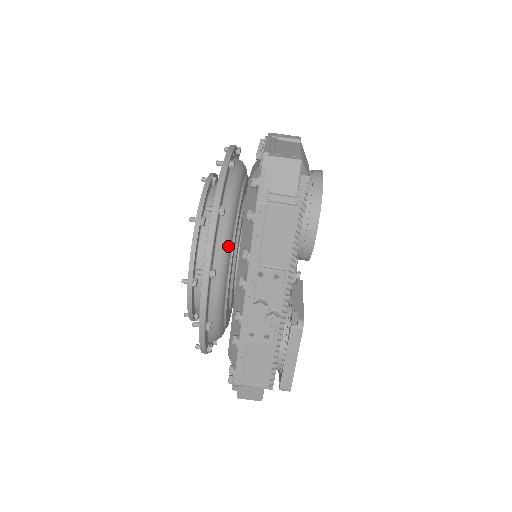
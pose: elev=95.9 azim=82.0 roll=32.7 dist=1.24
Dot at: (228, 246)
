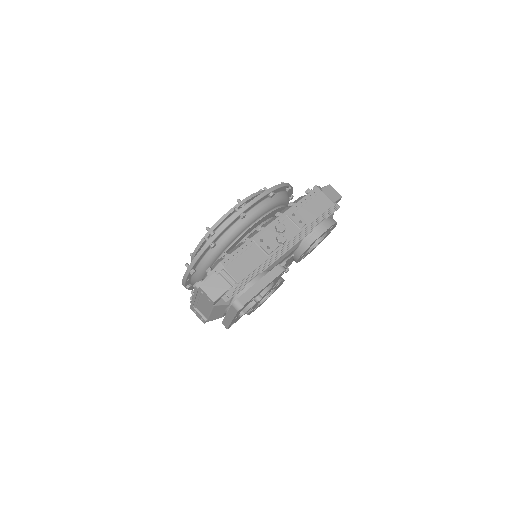
Dot at: (280, 202)
